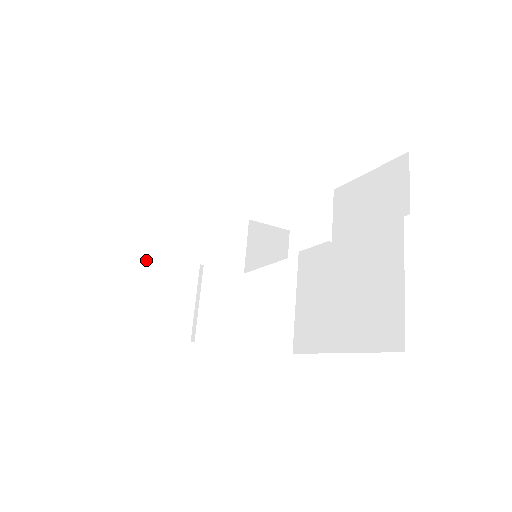
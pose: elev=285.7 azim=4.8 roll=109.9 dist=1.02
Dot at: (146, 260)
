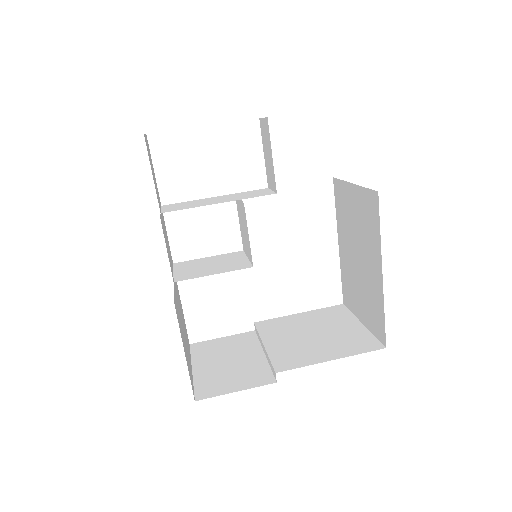
Dot at: (213, 358)
